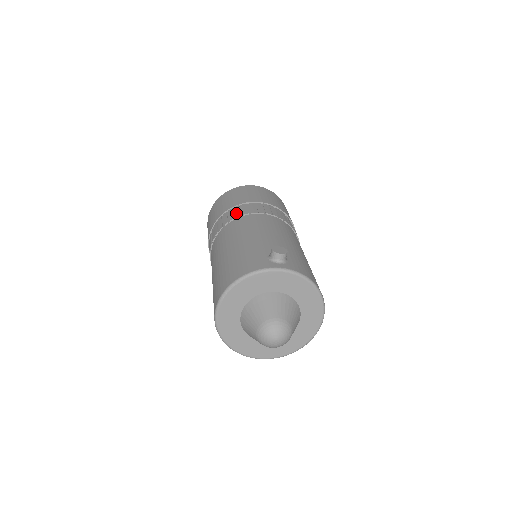
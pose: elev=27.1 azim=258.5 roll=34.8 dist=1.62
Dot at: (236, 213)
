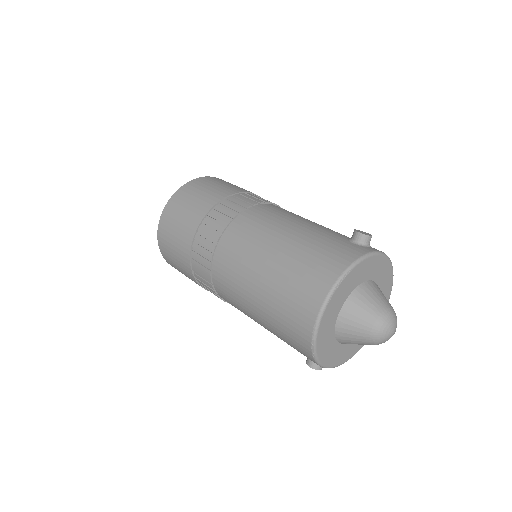
Dot at: (240, 204)
